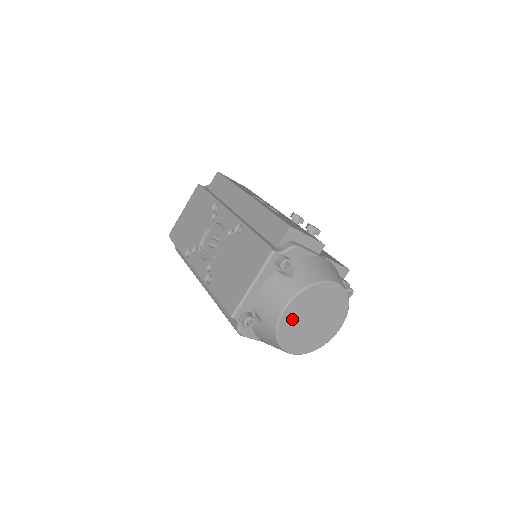
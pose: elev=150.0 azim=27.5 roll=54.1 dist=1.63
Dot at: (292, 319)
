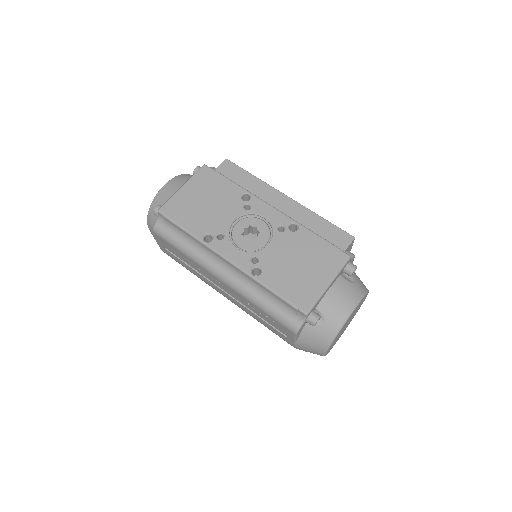
Dot at: (347, 321)
